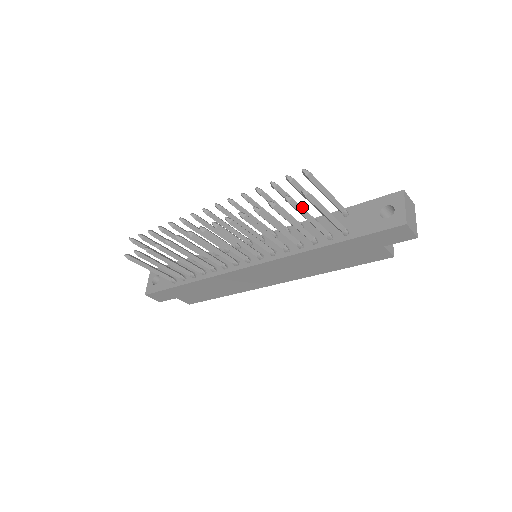
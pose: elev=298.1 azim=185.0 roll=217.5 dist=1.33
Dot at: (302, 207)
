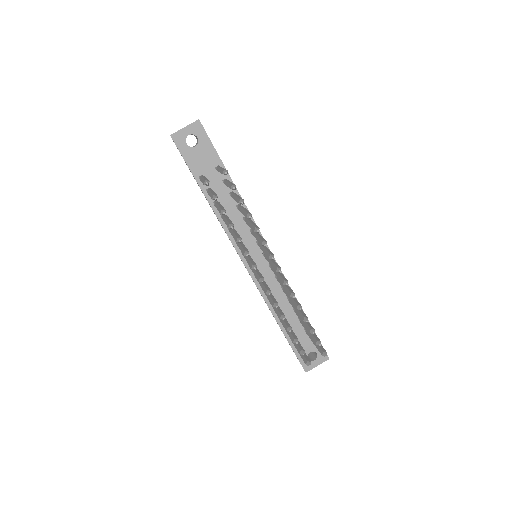
Dot at: occluded
